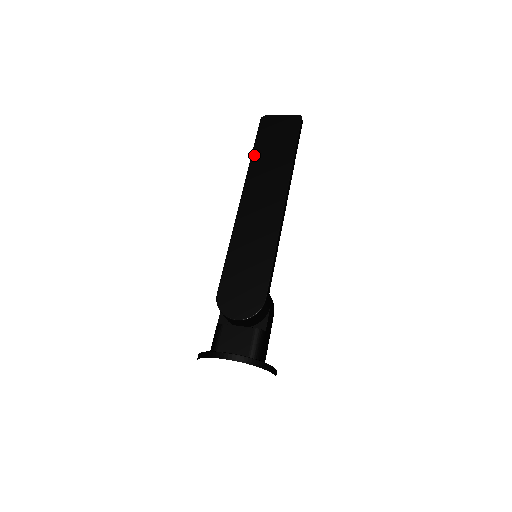
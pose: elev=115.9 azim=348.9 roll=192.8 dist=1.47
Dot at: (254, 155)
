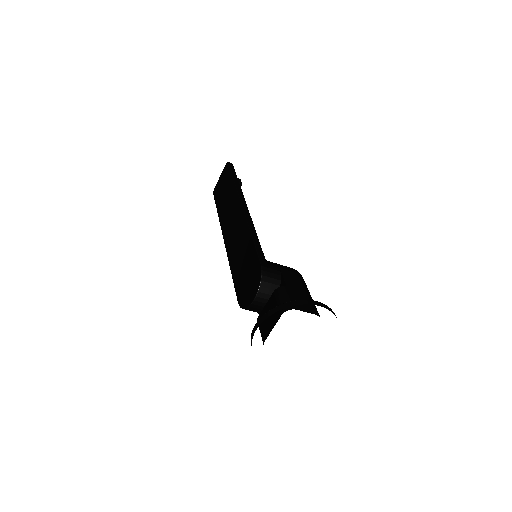
Dot at: (218, 212)
